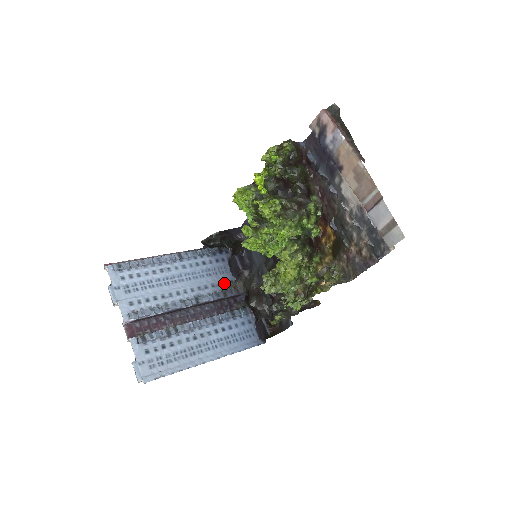
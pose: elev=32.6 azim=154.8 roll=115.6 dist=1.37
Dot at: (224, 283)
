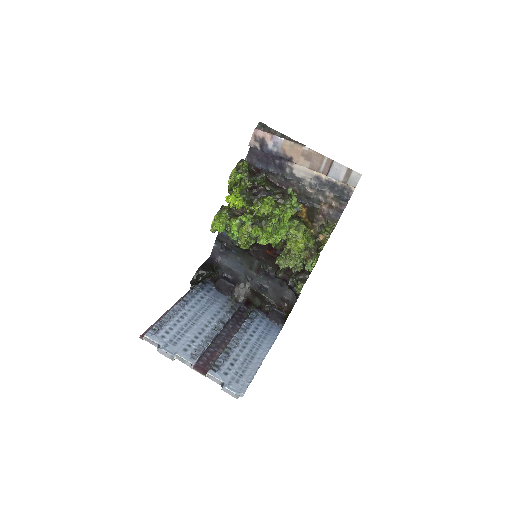
Dot at: (226, 303)
